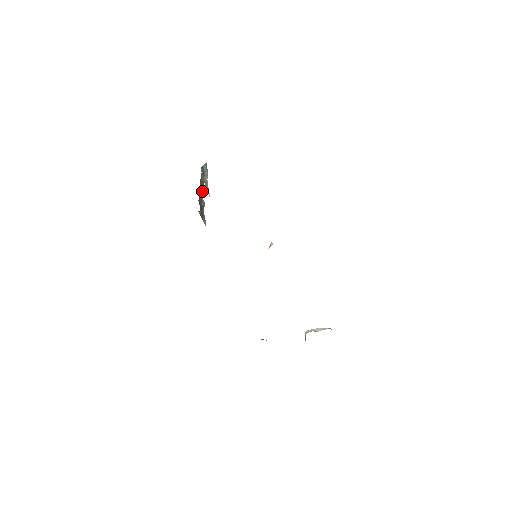
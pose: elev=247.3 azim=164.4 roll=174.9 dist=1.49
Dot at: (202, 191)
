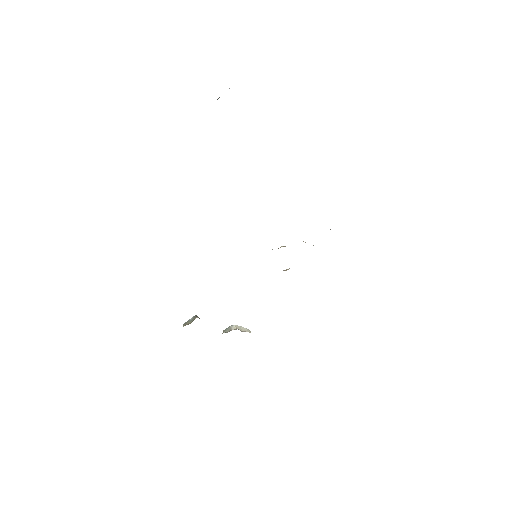
Dot at: occluded
